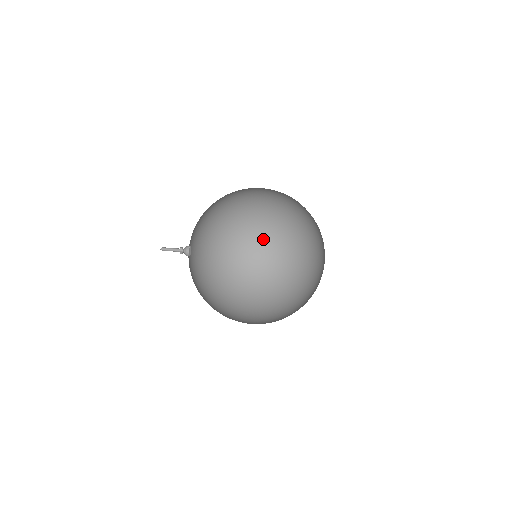
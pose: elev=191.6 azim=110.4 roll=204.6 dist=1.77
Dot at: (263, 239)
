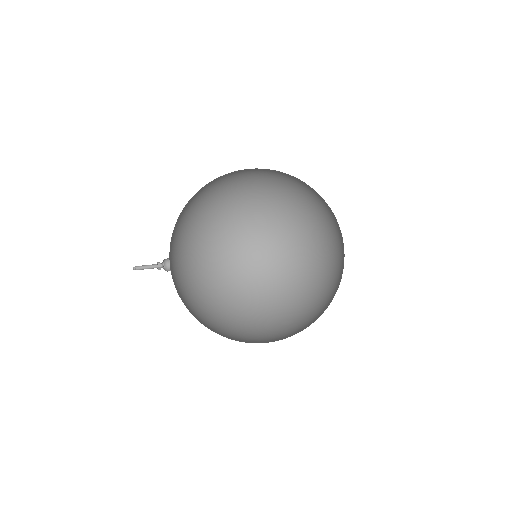
Dot at: (276, 236)
